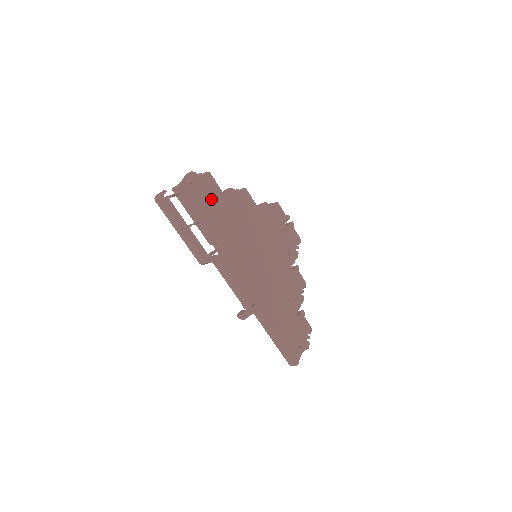
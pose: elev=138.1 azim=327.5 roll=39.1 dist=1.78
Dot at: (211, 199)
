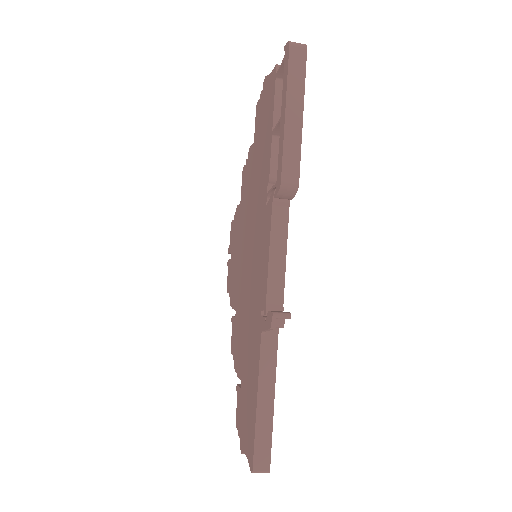
Dot at: occluded
